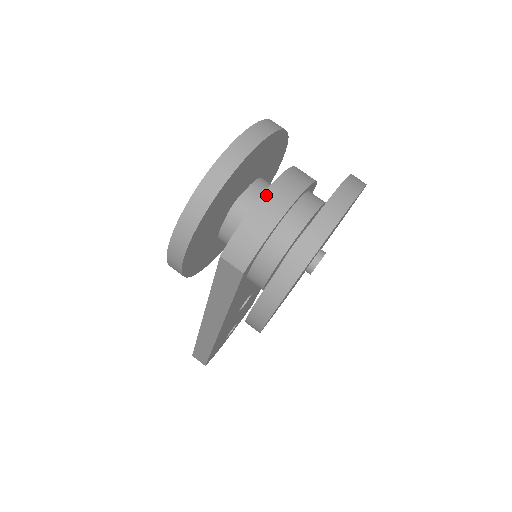
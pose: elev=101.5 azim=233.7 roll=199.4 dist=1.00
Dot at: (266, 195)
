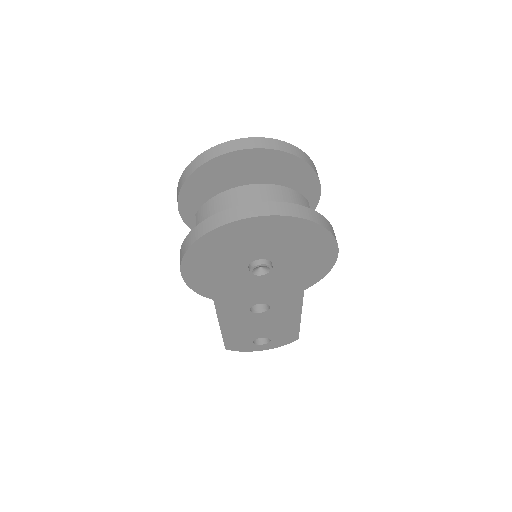
Dot at: (241, 188)
